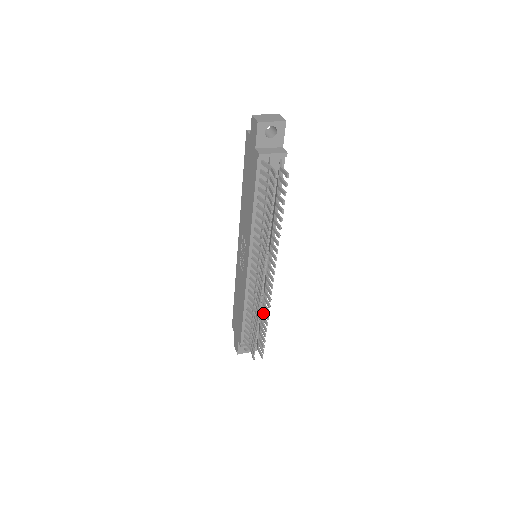
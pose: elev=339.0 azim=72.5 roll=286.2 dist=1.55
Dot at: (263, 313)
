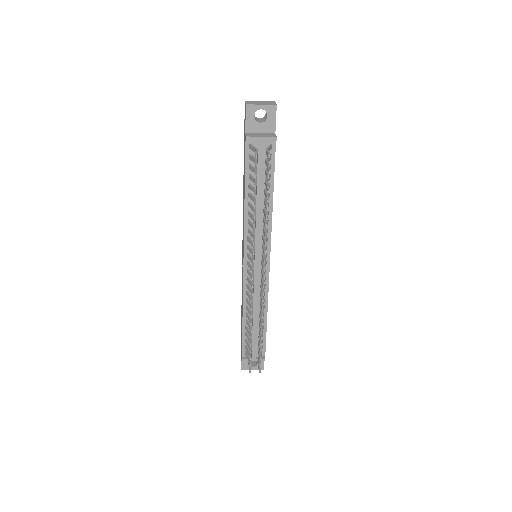
Dot at: occluded
